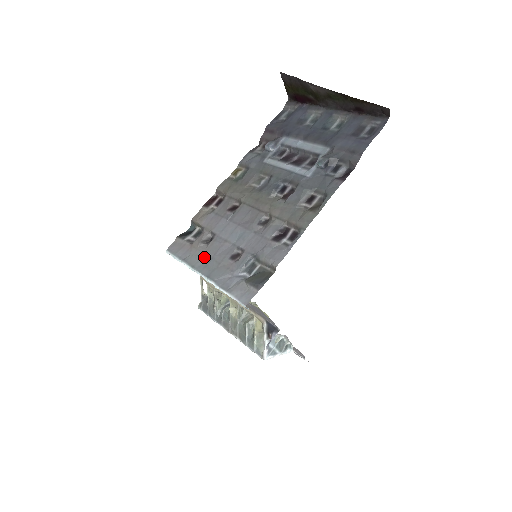
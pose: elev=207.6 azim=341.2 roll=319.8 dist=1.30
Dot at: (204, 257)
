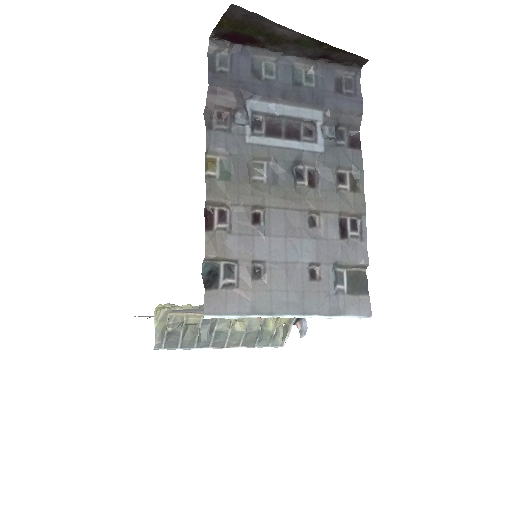
Dot at: (274, 295)
